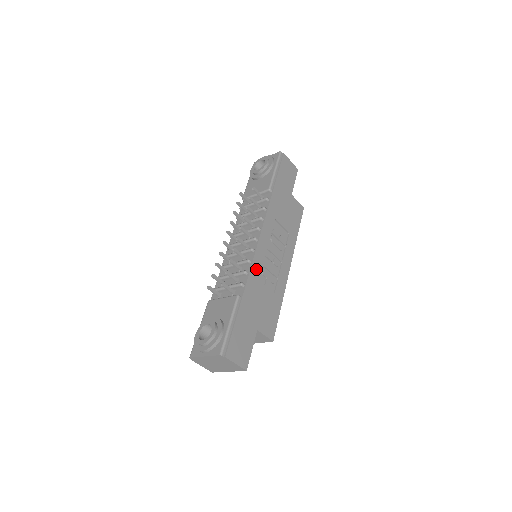
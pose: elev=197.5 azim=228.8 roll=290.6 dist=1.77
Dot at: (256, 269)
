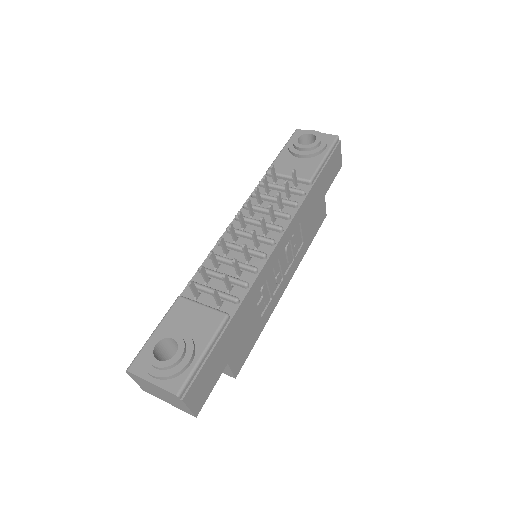
Dot at: (259, 283)
